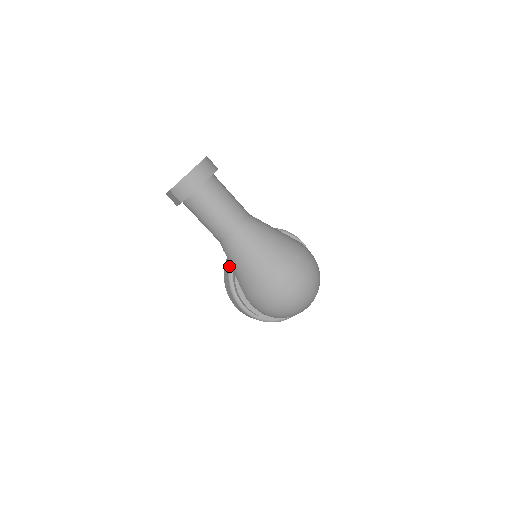
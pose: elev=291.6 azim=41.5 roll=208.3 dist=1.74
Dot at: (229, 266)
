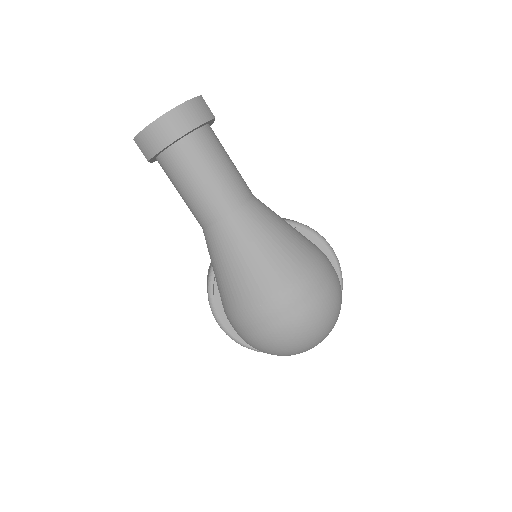
Dot at: occluded
